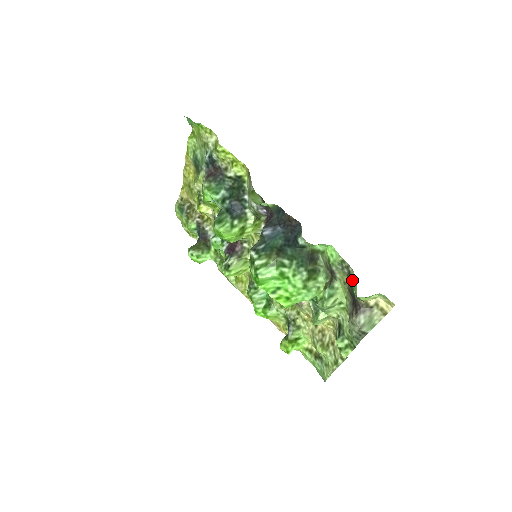
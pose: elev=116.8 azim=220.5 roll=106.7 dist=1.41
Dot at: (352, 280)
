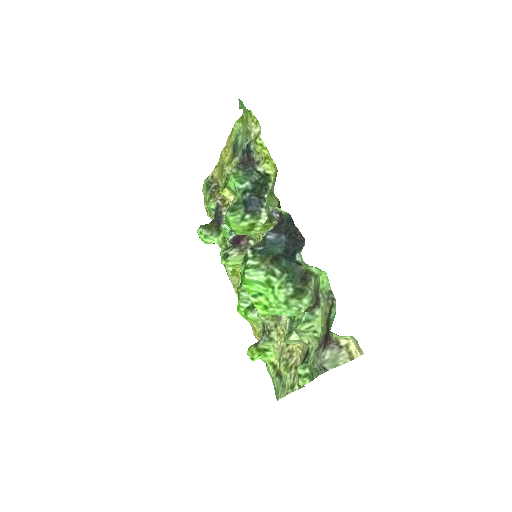
Dot at: (332, 313)
